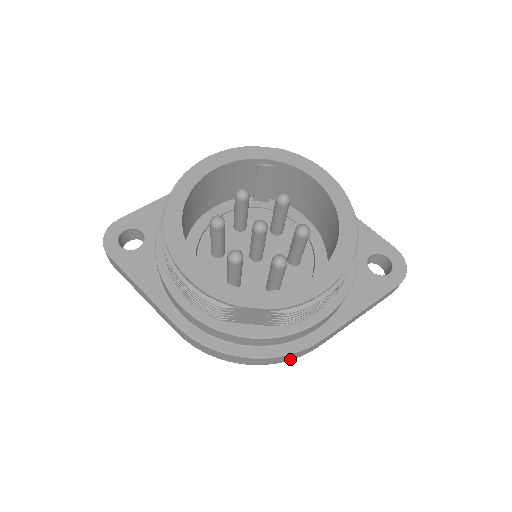
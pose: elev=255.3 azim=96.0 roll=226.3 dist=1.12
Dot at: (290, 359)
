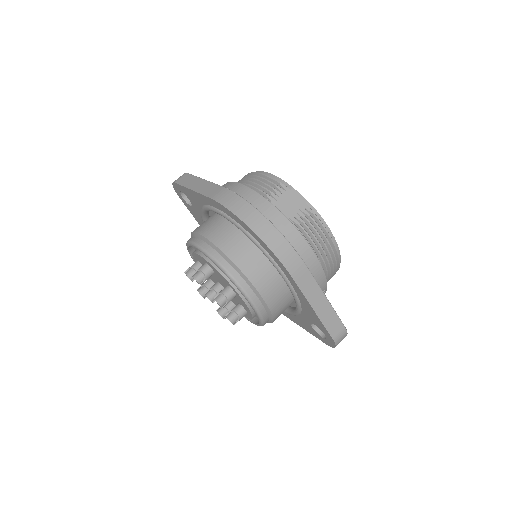
Dot at: (279, 256)
